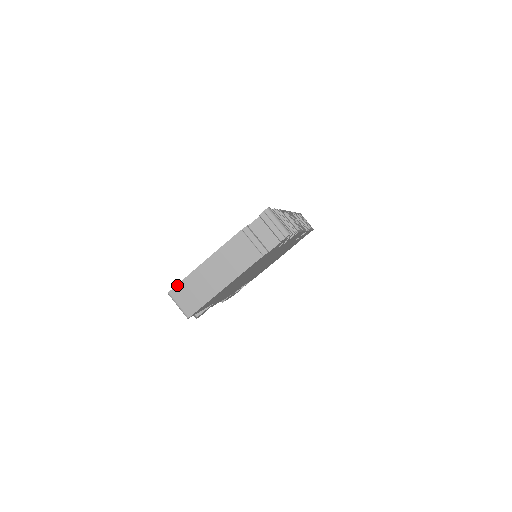
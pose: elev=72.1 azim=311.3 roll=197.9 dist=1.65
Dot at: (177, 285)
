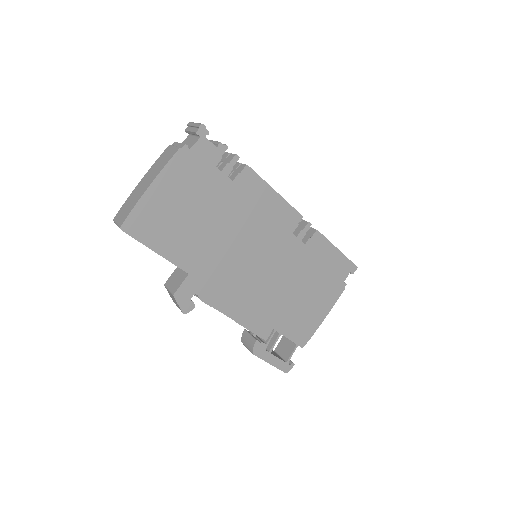
Dot at: (120, 209)
